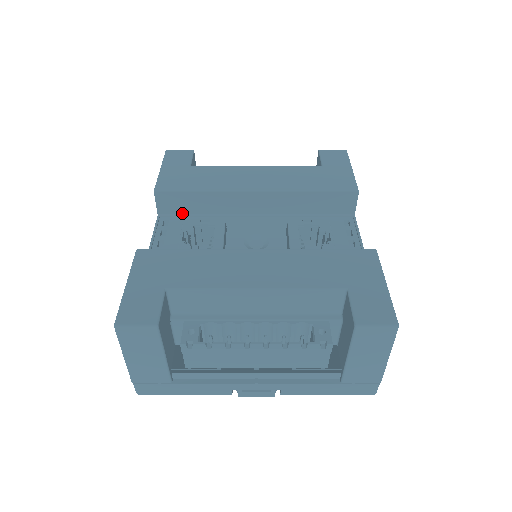
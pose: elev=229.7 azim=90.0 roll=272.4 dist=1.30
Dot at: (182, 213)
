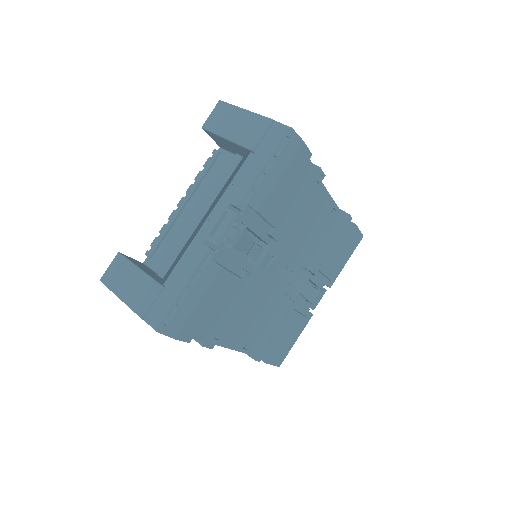
Dot at: occluded
